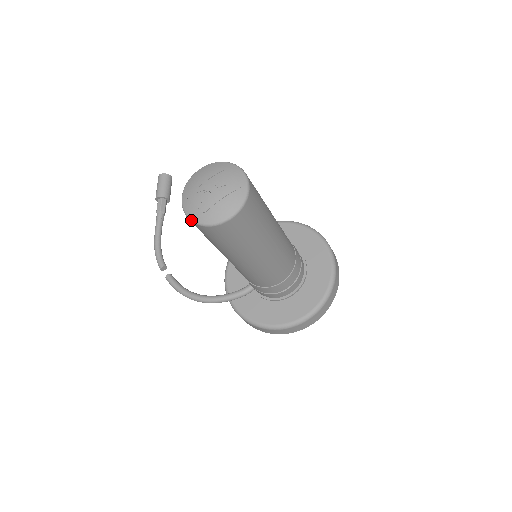
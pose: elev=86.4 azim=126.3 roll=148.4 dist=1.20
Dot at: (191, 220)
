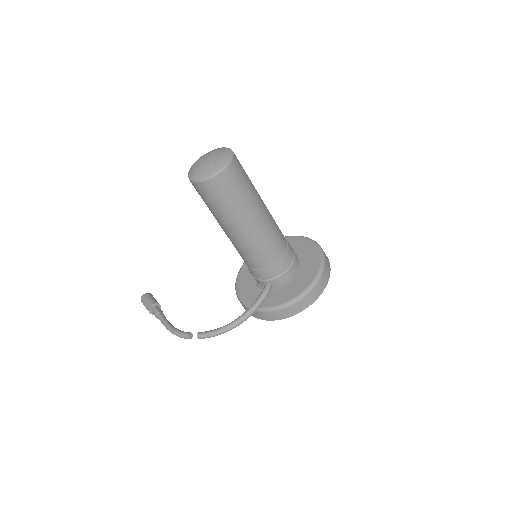
Dot at: (207, 178)
